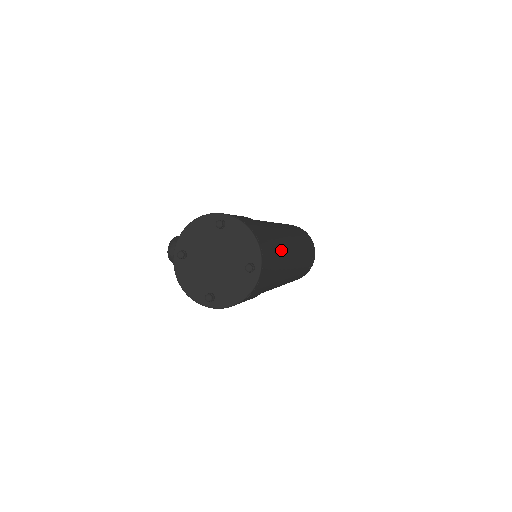
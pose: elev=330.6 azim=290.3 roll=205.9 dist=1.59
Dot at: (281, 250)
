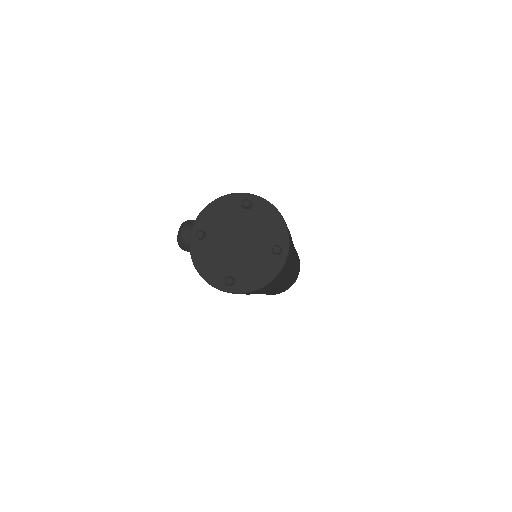
Dot at: occluded
